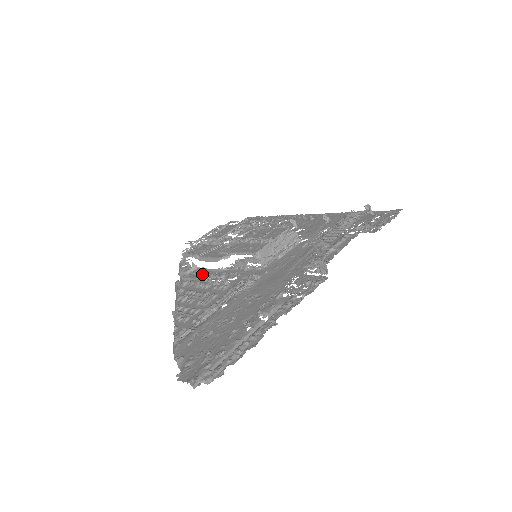
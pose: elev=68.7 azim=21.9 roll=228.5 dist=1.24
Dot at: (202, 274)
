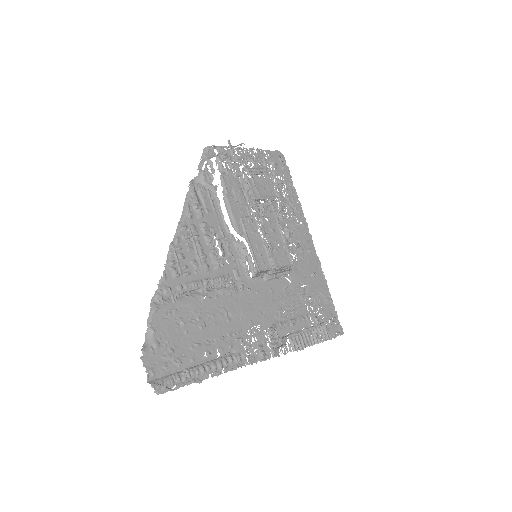
Dot at: (214, 211)
